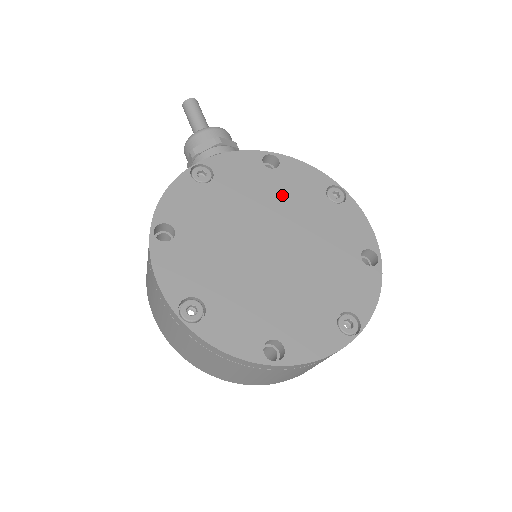
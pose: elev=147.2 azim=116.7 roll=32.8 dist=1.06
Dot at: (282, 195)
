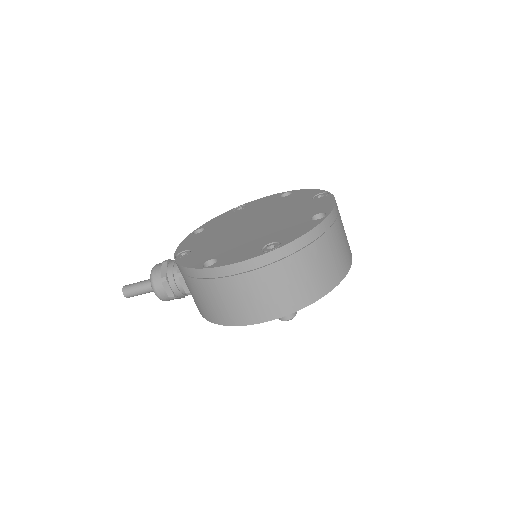
Dot at: (224, 225)
